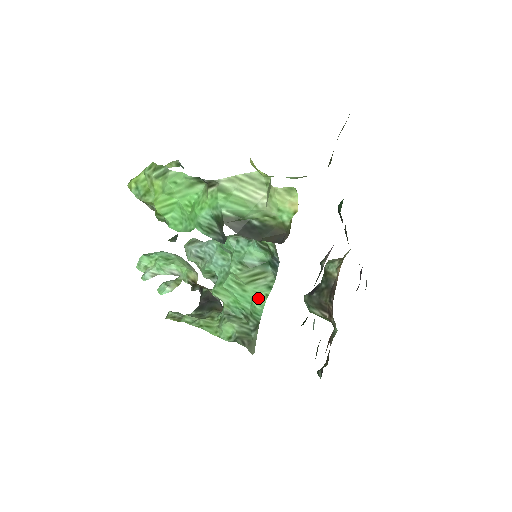
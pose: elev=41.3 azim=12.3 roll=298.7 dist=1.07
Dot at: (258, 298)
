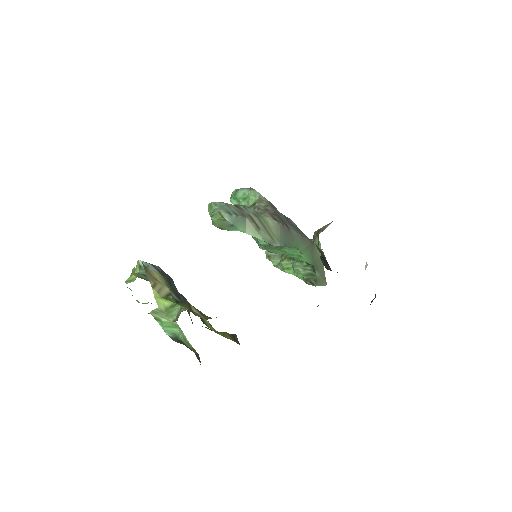
Dot at: (297, 255)
